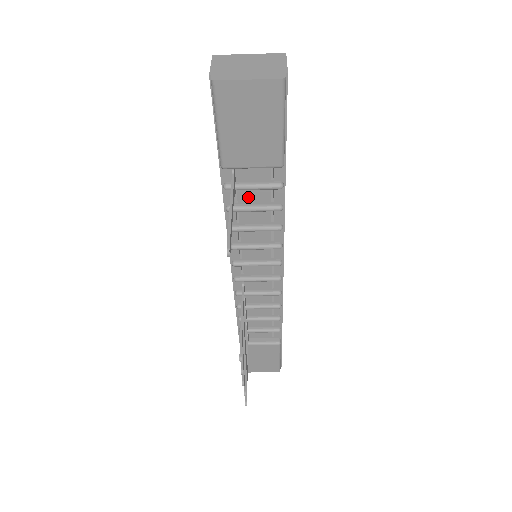
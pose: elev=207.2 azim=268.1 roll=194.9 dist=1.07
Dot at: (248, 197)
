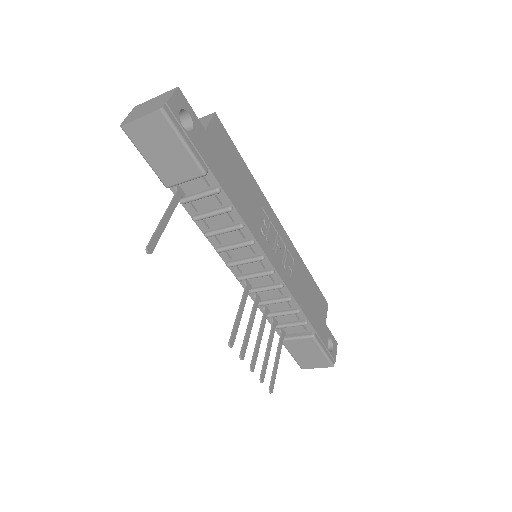
Dot at: (203, 206)
